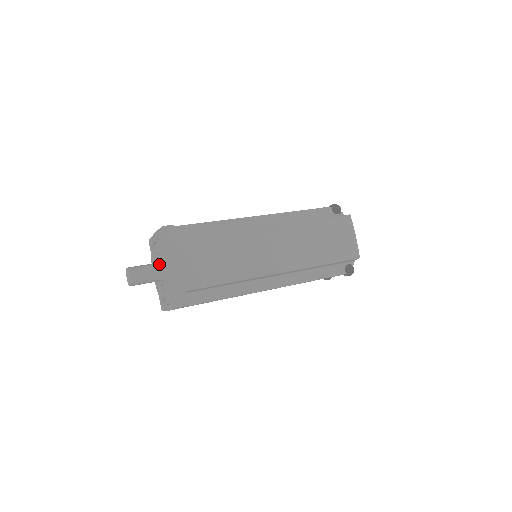
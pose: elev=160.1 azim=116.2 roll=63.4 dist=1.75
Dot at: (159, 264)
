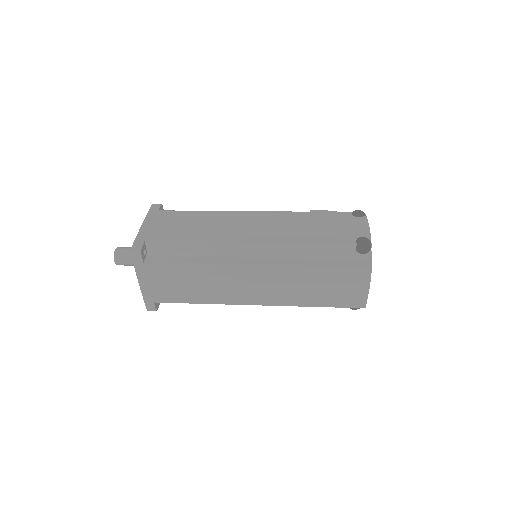
Dot at: occluded
